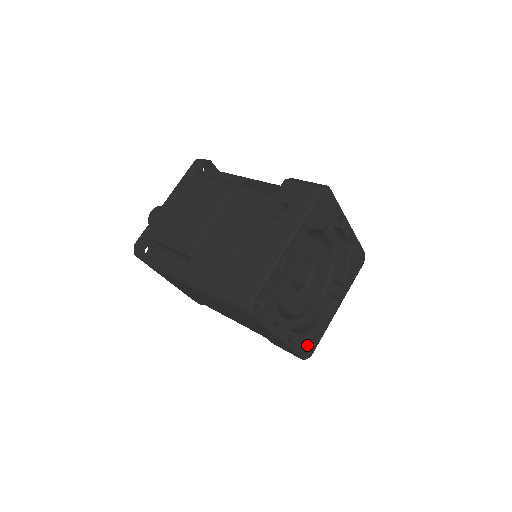
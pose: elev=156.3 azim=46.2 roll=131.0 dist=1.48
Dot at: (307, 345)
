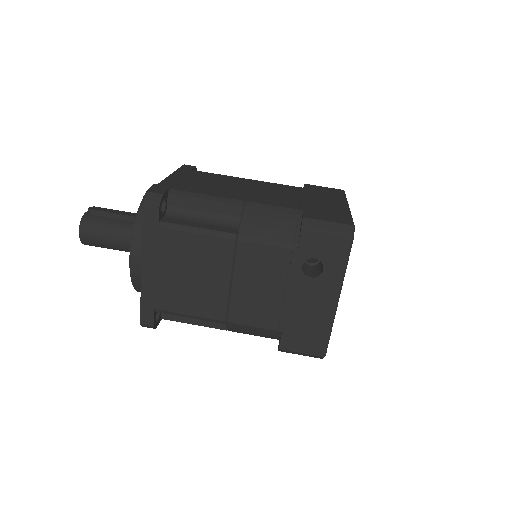
Dot at: occluded
